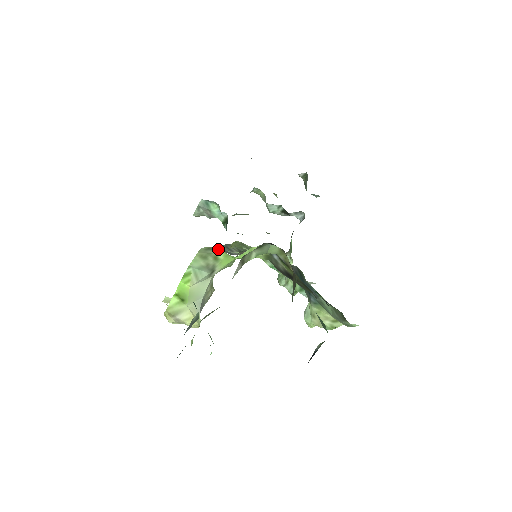
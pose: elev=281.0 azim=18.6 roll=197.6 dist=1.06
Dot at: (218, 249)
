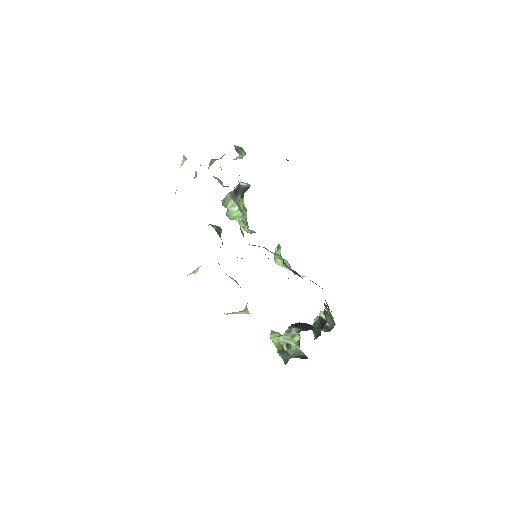
Dot at: occluded
